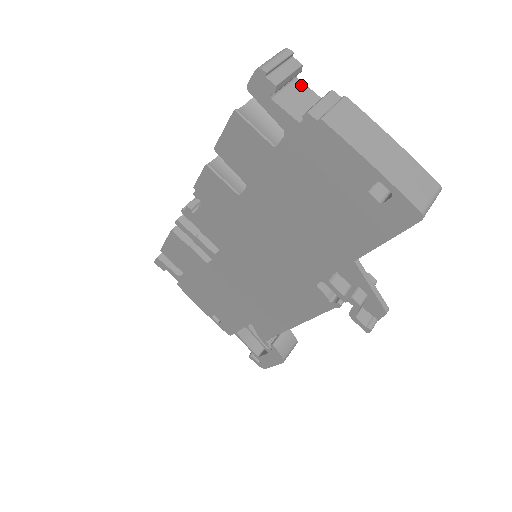
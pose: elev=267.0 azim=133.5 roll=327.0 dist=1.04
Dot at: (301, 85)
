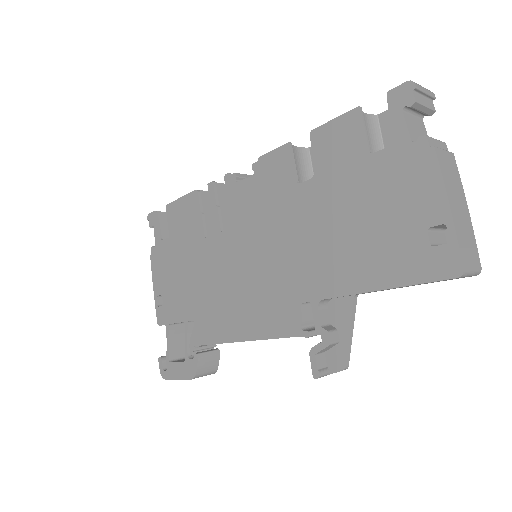
Dot at: (423, 125)
